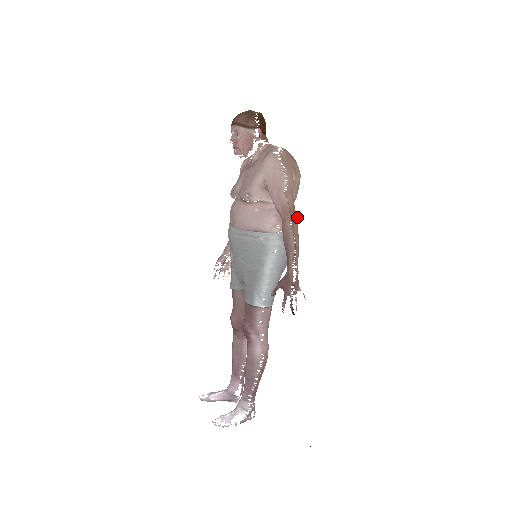
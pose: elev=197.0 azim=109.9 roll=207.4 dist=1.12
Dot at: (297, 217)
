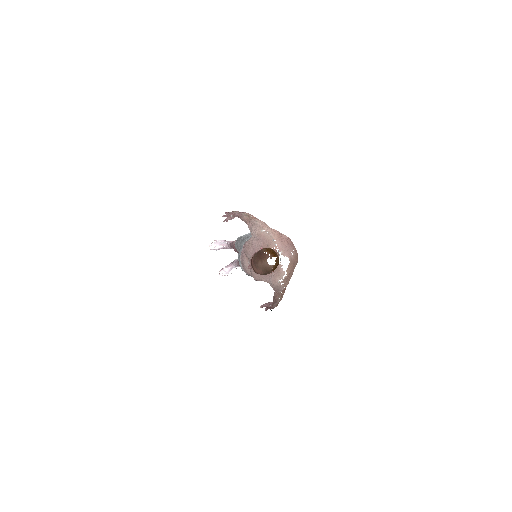
Dot at: occluded
